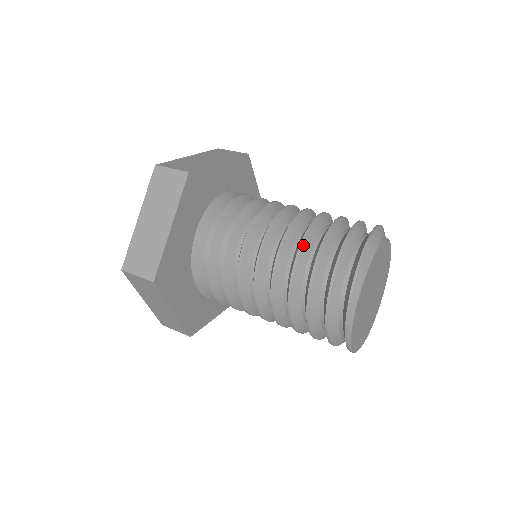
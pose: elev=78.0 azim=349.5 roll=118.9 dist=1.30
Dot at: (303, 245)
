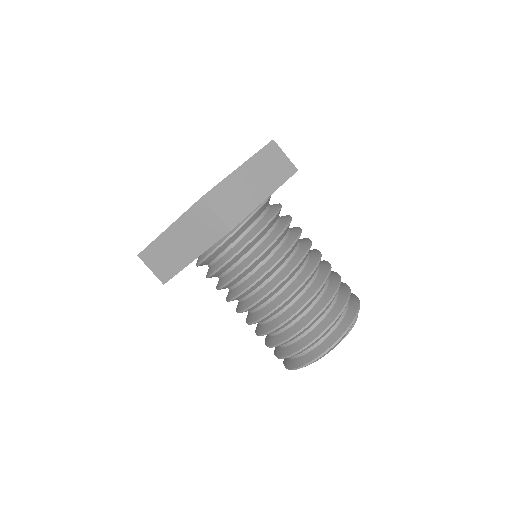
Dot at: (292, 318)
